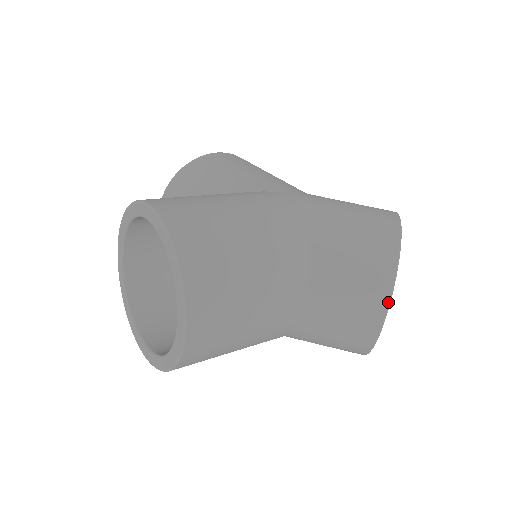
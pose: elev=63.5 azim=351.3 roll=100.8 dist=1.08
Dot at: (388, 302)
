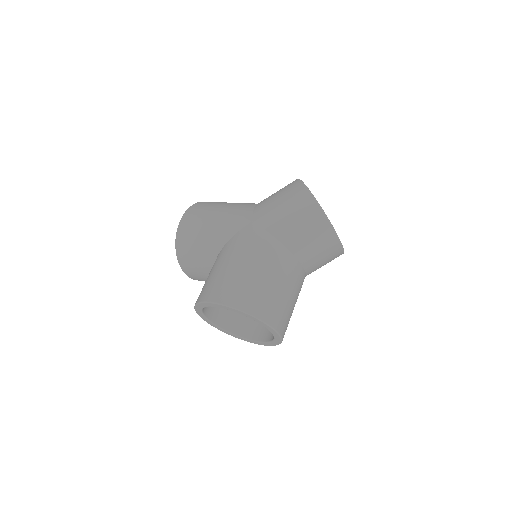
Dot at: (337, 236)
